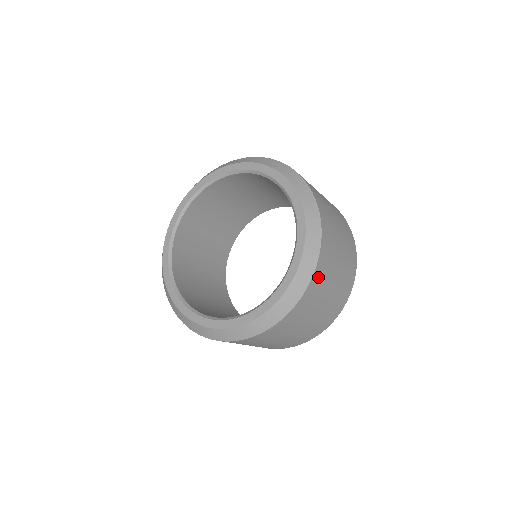
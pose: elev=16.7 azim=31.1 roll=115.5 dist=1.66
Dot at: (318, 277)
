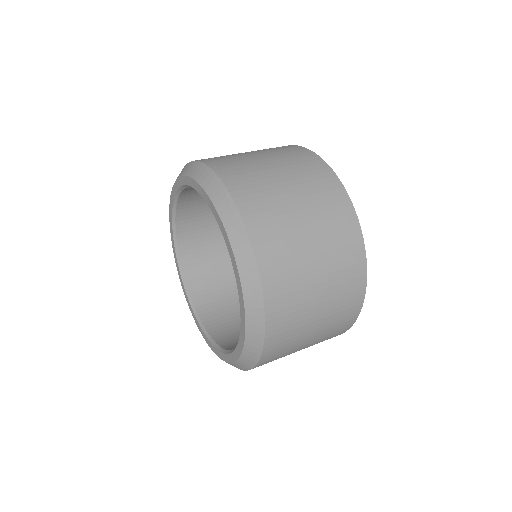
Dot at: occluded
